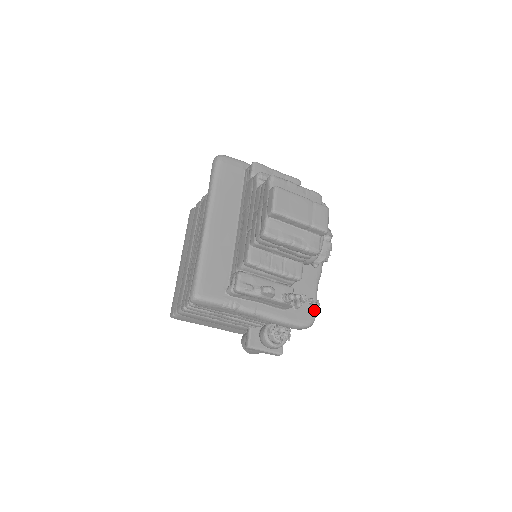
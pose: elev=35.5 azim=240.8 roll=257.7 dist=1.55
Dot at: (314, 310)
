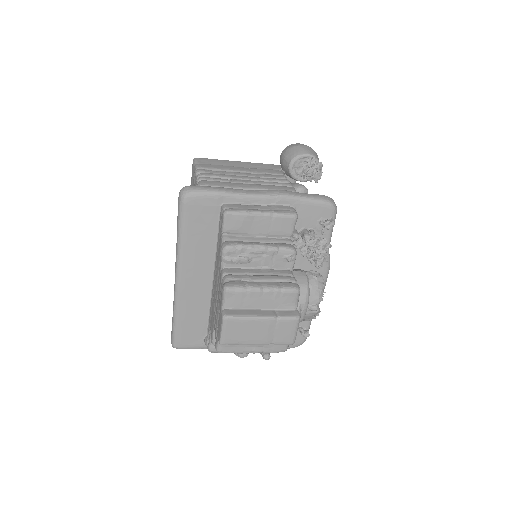
Dot at: occluded
